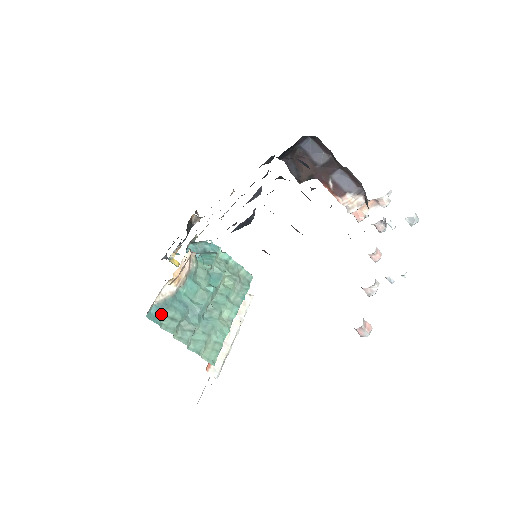
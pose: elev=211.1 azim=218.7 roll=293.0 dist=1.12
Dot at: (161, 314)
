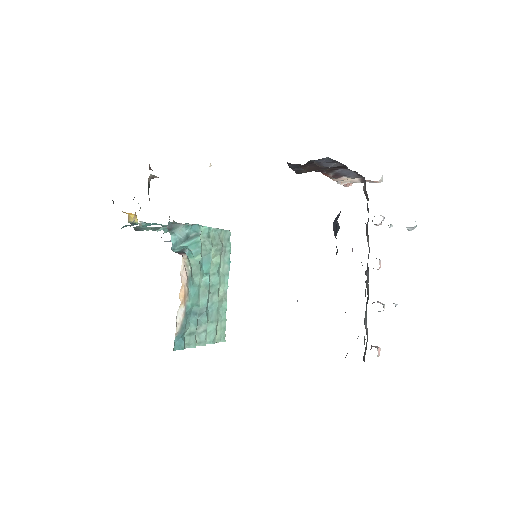
Dot at: (182, 339)
